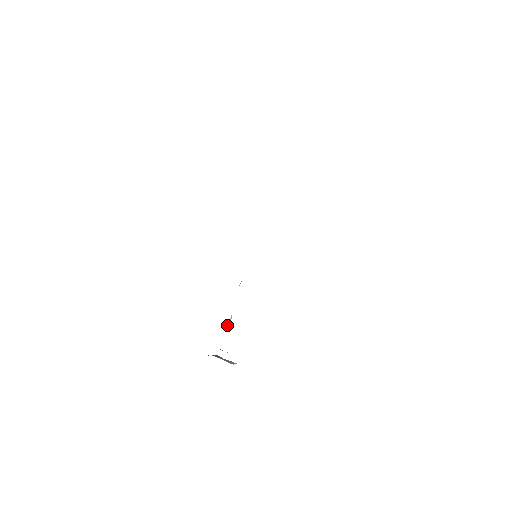
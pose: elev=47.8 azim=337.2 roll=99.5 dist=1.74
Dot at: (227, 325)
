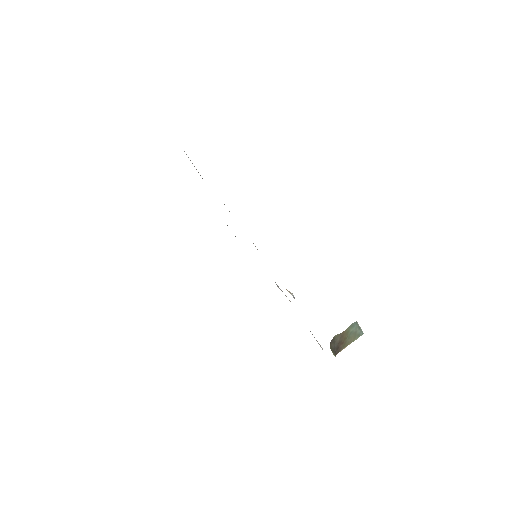
Dot at: occluded
